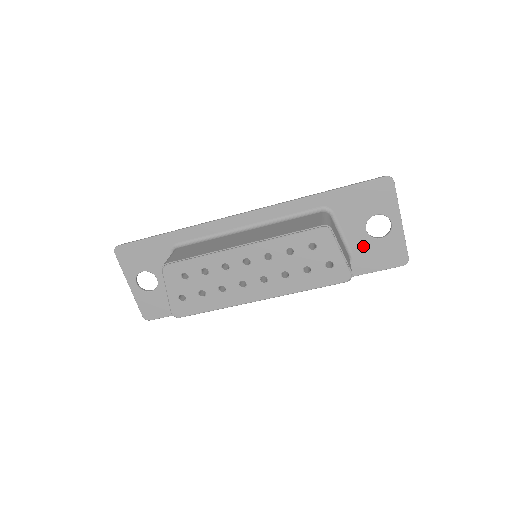
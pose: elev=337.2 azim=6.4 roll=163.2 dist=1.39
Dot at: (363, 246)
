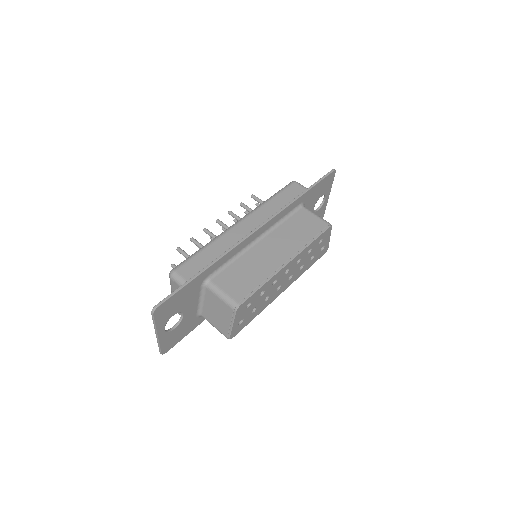
Dot at: occluded
